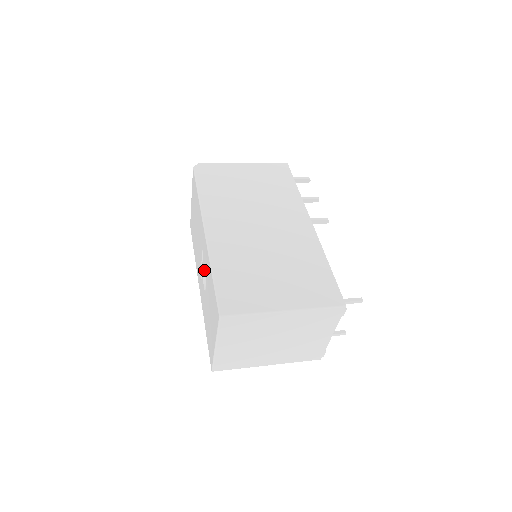
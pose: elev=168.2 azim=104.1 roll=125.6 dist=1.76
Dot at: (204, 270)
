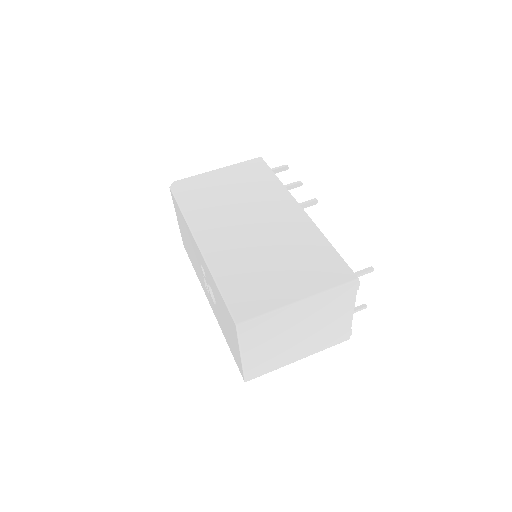
Dot at: occluded
